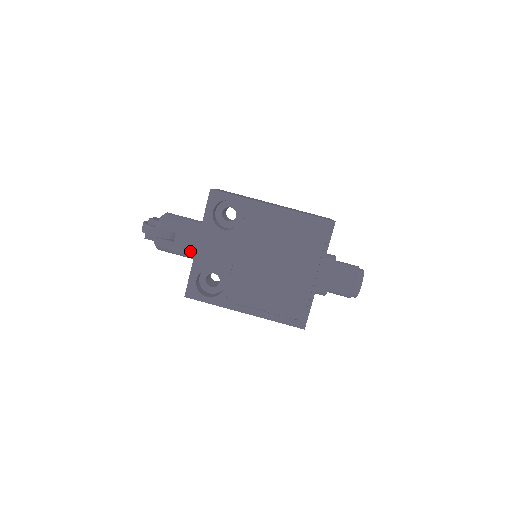
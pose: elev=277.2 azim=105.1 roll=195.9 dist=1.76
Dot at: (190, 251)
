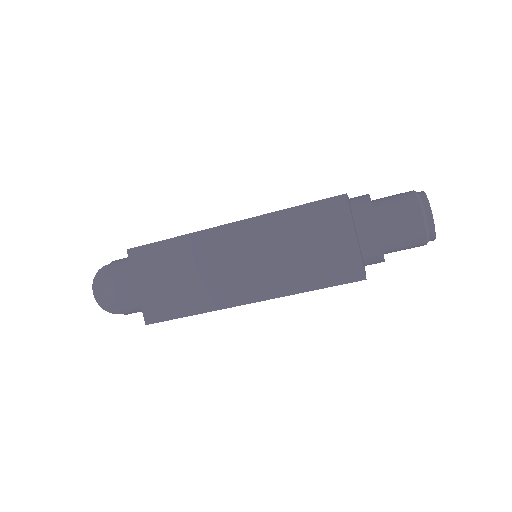
Dot at: occluded
